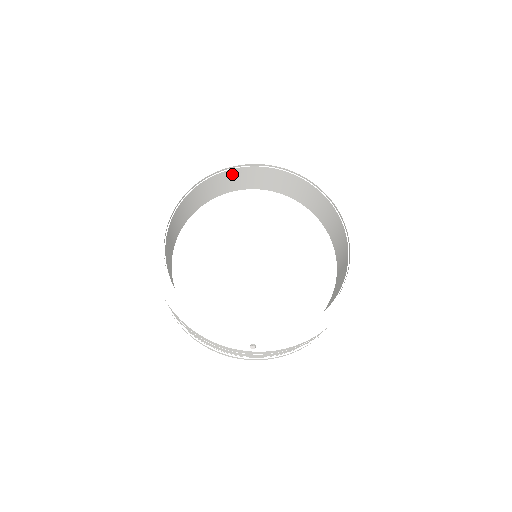
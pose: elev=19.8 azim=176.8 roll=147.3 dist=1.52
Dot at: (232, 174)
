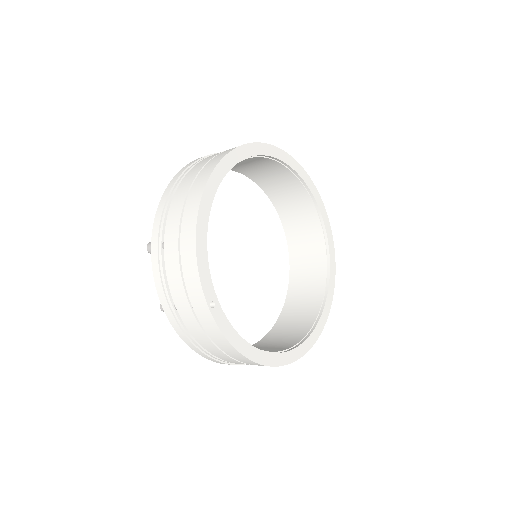
Dot at: (300, 196)
